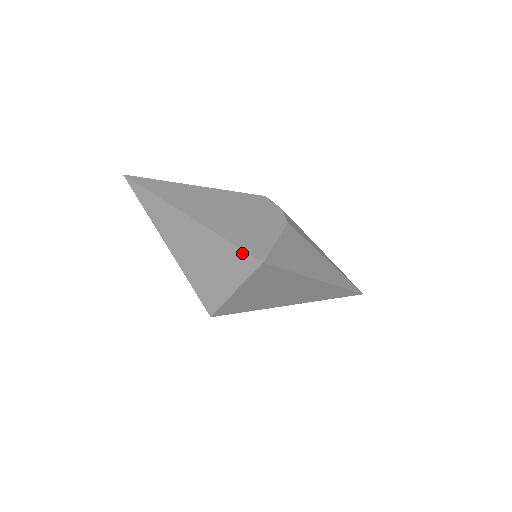
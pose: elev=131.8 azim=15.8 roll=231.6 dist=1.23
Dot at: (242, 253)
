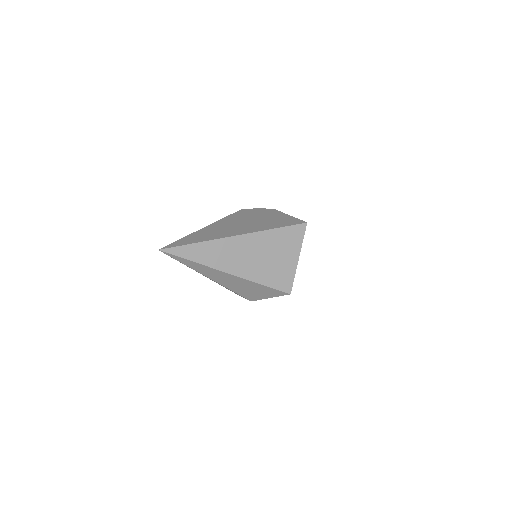
Dot at: (291, 228)
